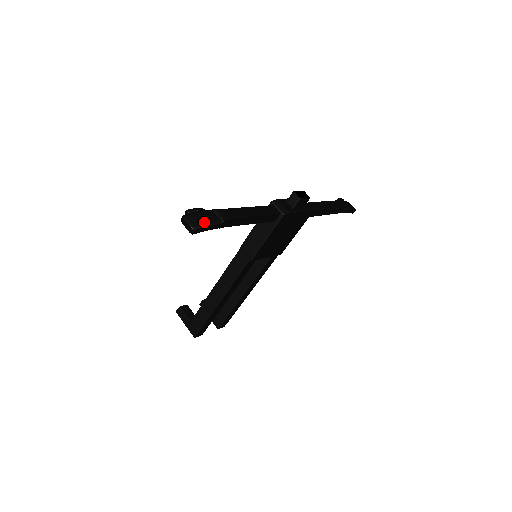
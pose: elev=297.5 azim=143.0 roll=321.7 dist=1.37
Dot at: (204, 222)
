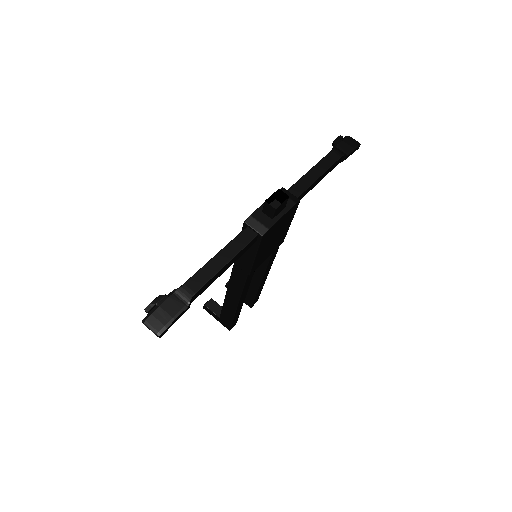
Dot at: (167, 319)
